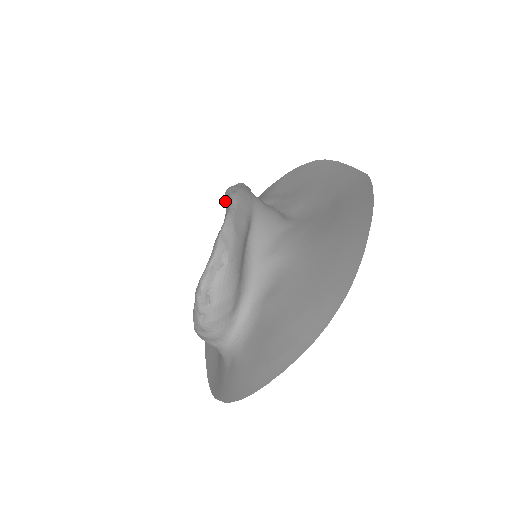
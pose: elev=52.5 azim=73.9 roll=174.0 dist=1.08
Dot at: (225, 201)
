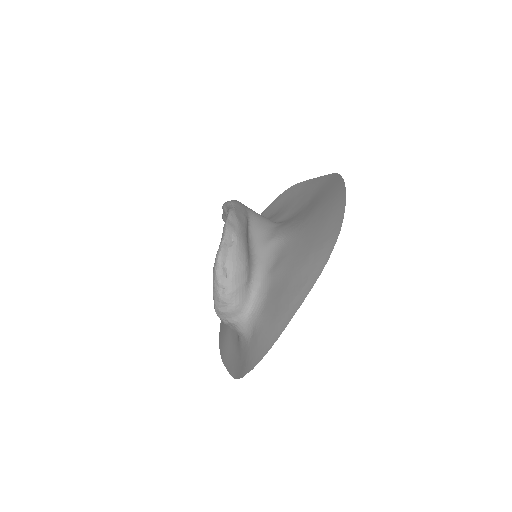
Dot at: (224, 210)
